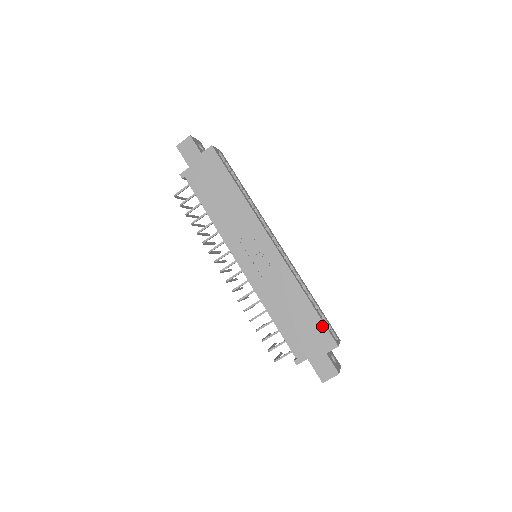
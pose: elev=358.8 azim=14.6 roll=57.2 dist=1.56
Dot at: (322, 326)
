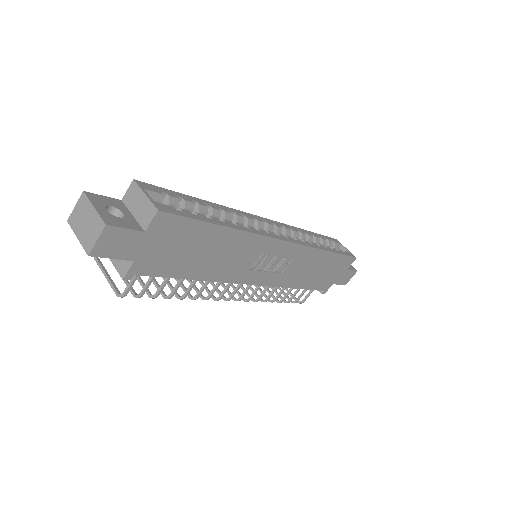
Dot at: (343, 258)
